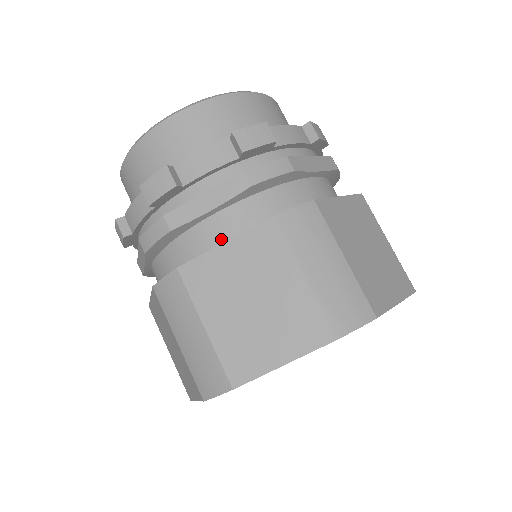
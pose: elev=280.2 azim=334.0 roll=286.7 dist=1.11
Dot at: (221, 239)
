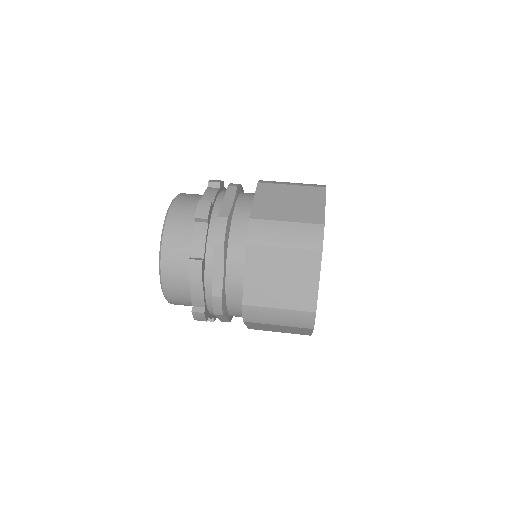
Dot at: (249, 208)
